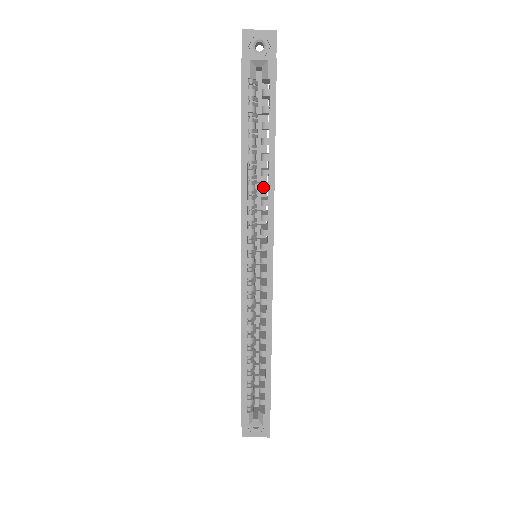
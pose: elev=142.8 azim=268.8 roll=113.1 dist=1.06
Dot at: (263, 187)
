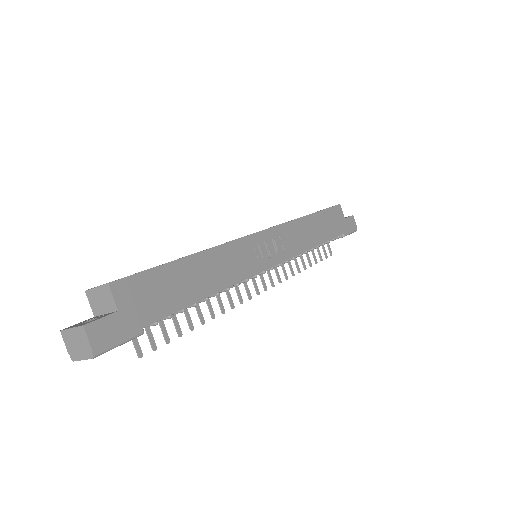
Dot at: occluded
